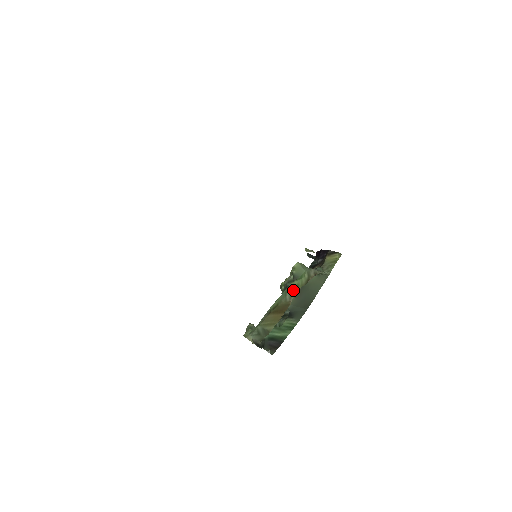
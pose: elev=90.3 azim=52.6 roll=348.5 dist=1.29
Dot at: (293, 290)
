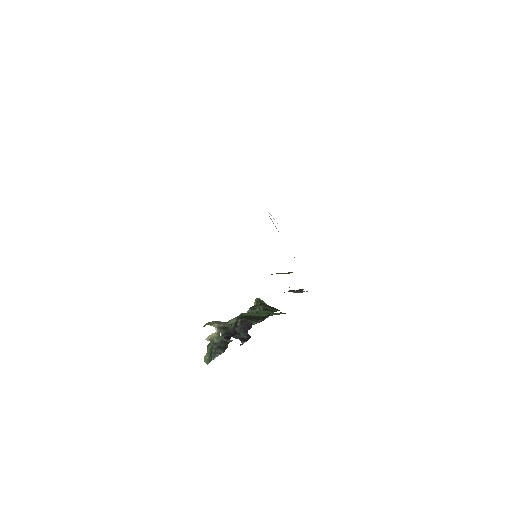
Dot at: occluded
